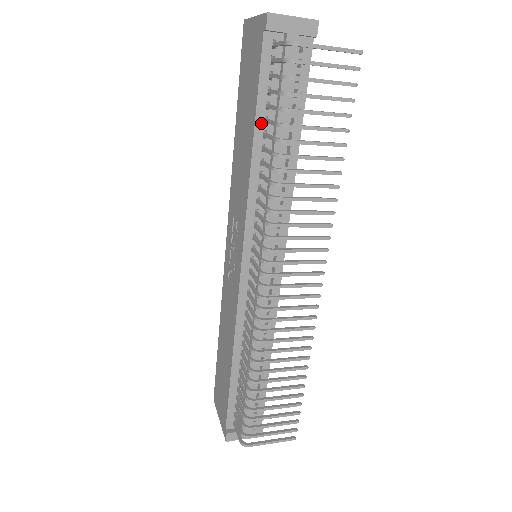
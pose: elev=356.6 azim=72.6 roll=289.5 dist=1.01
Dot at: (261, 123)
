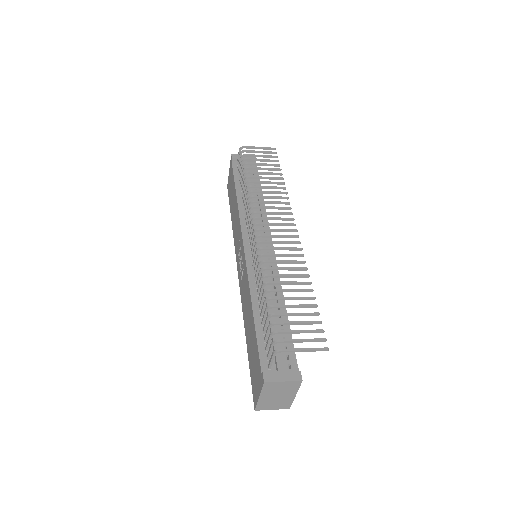
Dot at: (238, 187)
